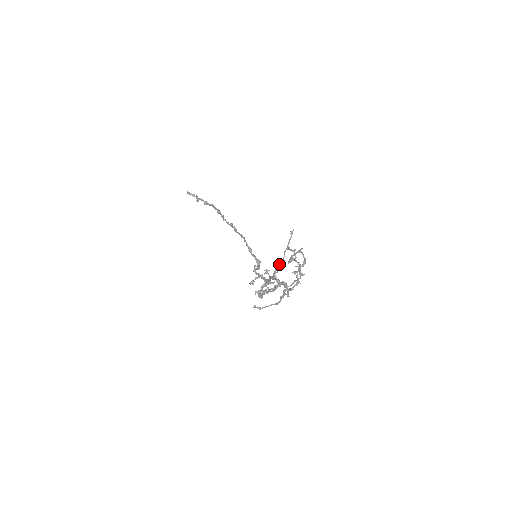
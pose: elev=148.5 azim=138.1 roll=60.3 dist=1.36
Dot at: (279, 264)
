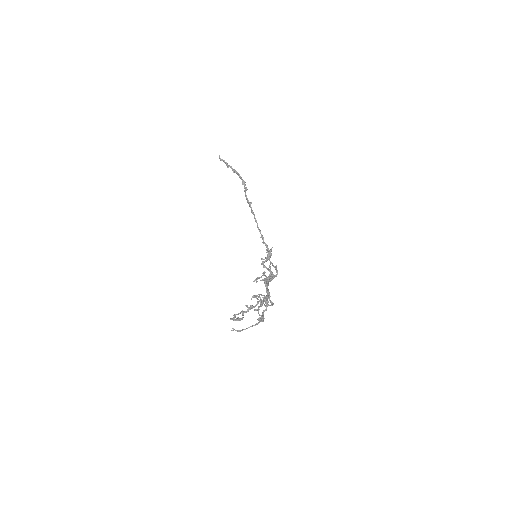
Dot at: (263, 280)
